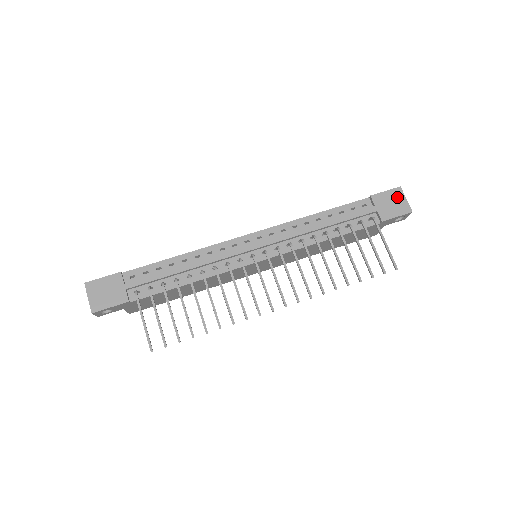
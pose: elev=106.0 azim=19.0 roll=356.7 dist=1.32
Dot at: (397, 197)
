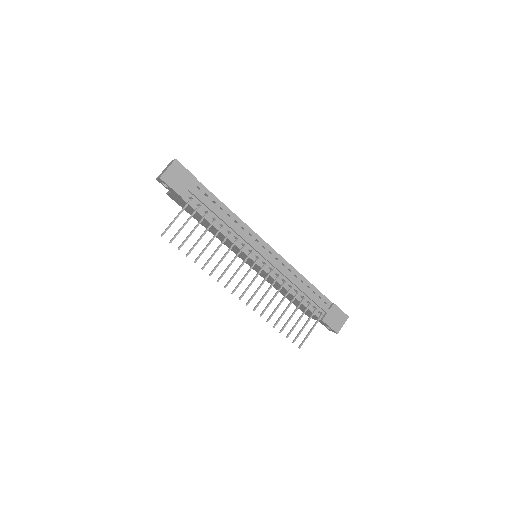
Dot at: (342, 319)
